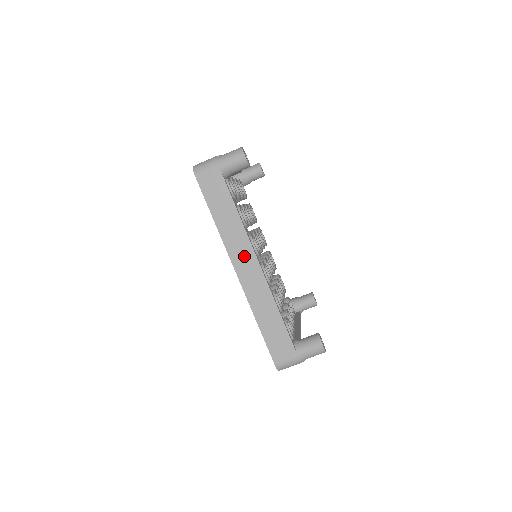
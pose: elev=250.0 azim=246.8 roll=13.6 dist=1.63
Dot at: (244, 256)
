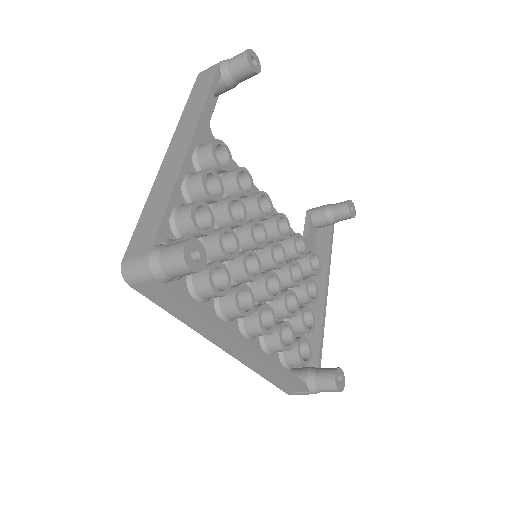
Dot at: (228, 342)
